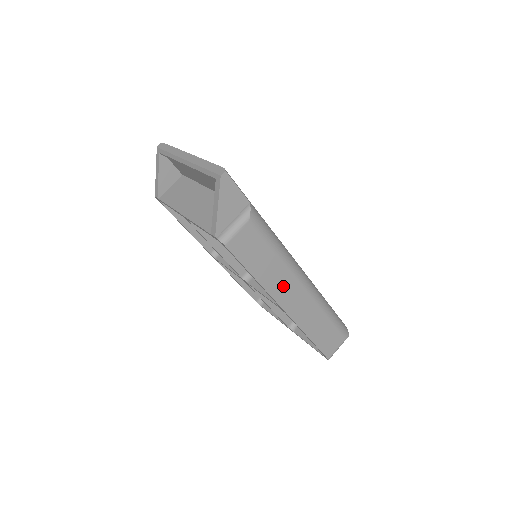
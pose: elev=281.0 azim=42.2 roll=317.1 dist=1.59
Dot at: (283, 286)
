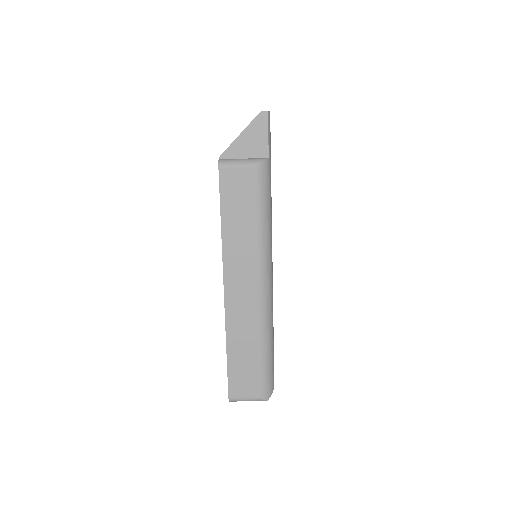
Dot at: (240, 263)
